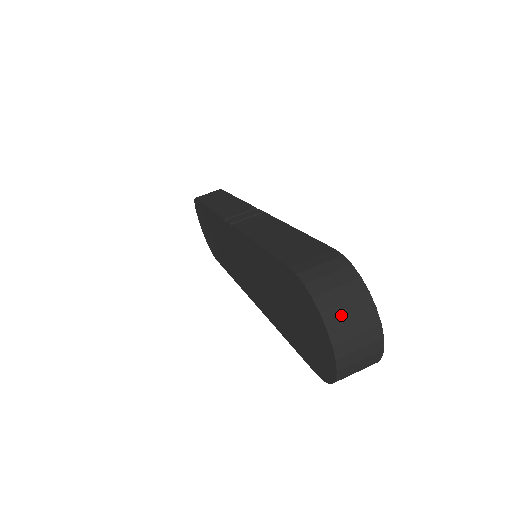
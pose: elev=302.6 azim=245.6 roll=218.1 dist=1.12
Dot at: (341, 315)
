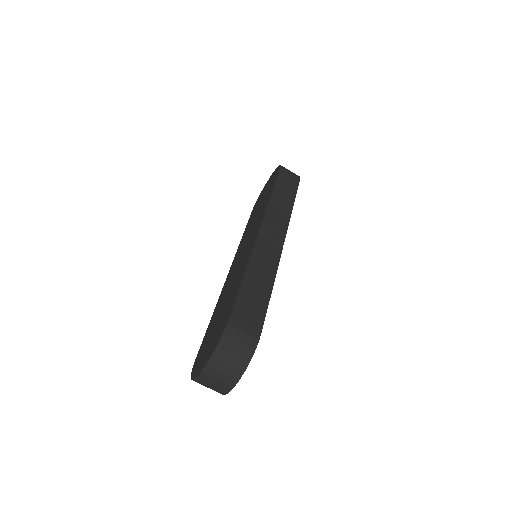
Dot at: (220, 366)
